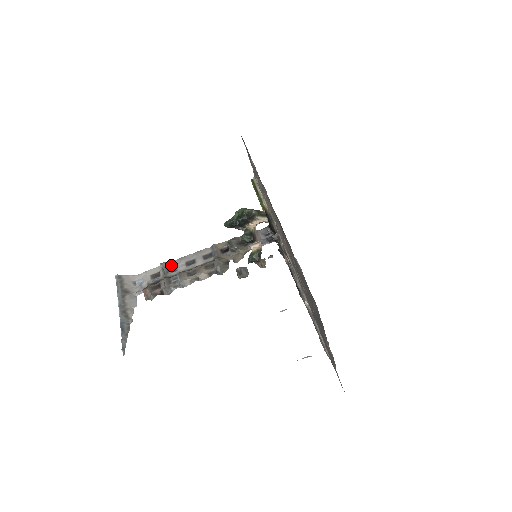
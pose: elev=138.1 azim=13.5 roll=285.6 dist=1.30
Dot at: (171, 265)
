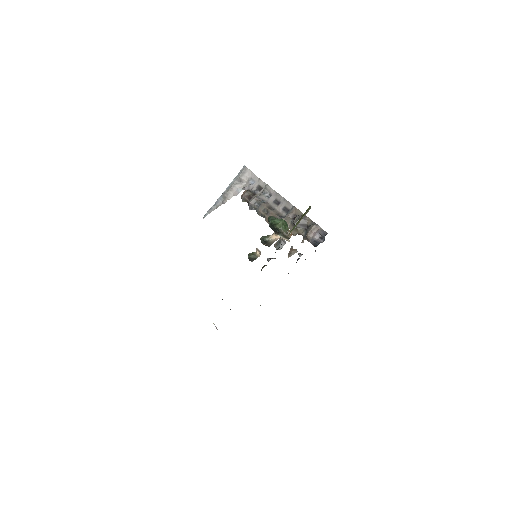
Dot at: (270, 191)
